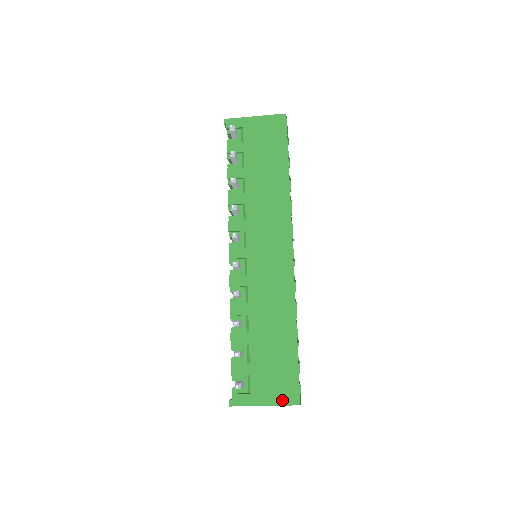
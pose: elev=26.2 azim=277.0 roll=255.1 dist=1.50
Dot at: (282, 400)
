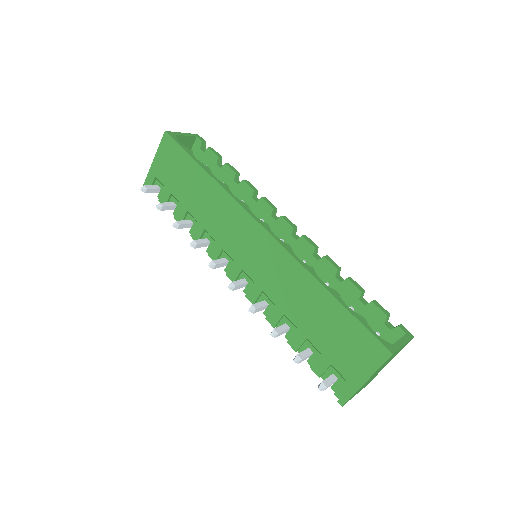
Dot at: (374, 363)
